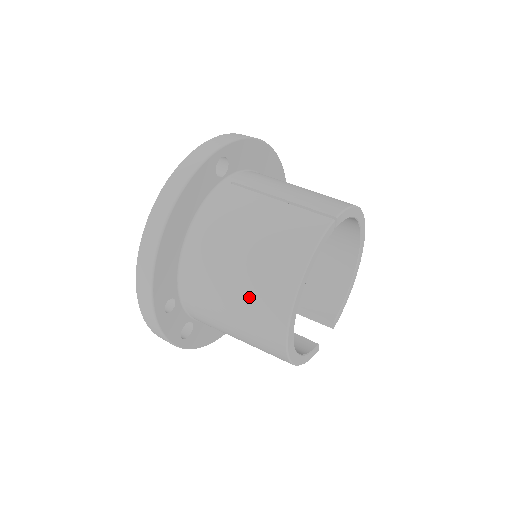
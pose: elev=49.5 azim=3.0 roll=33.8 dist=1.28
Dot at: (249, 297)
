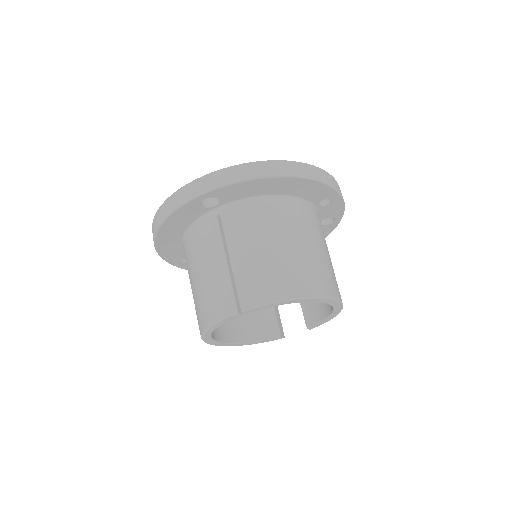
Dot at: occluded
